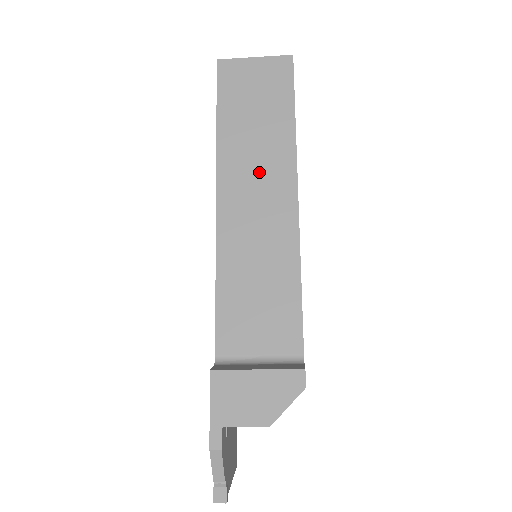
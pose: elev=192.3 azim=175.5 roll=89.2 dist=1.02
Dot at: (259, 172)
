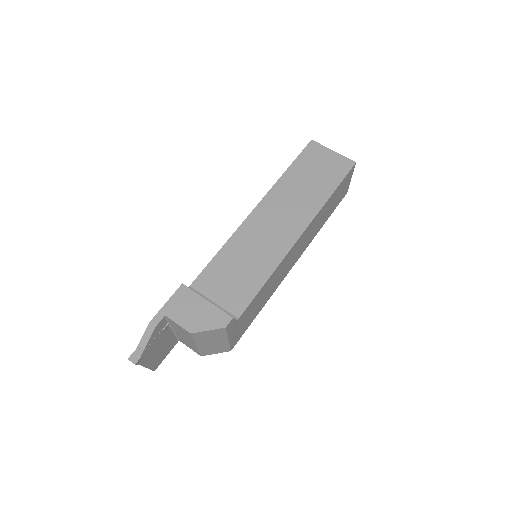
Dot at: (290, 208)
